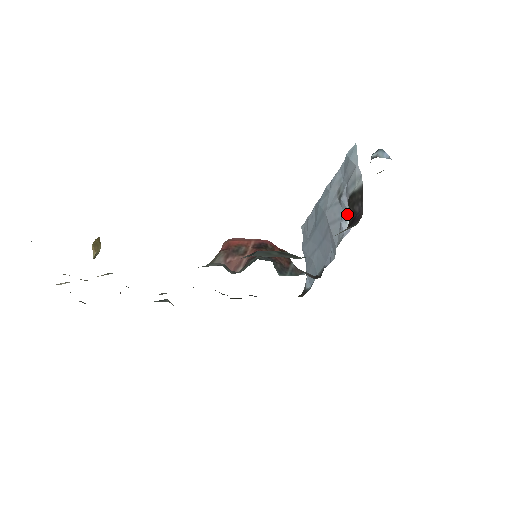
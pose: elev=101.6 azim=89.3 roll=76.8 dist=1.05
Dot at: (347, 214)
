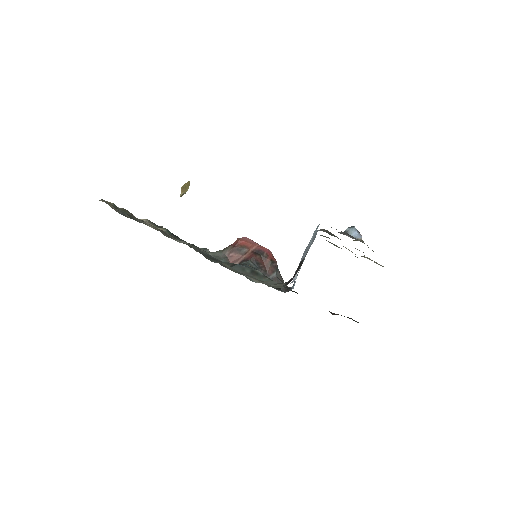
Dot at: (299, 269)
